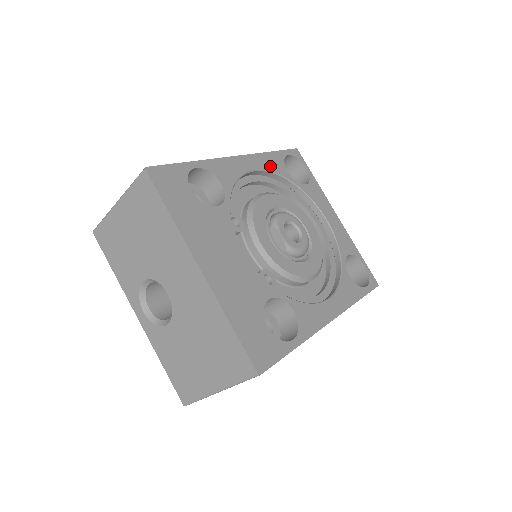
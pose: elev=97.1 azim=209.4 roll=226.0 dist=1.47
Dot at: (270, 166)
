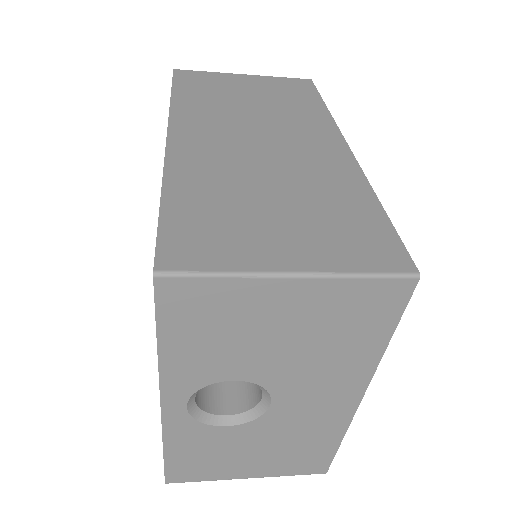
Dot at: occluded
